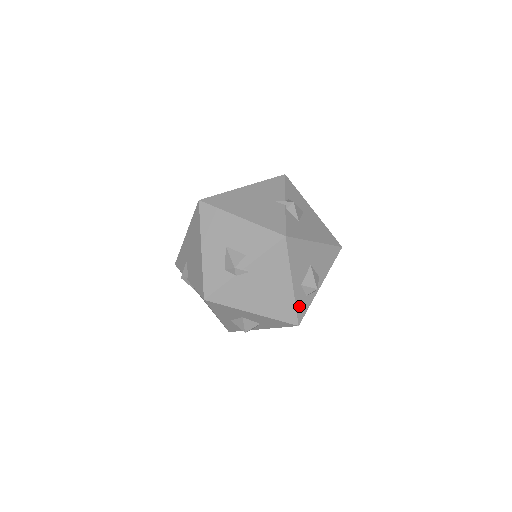
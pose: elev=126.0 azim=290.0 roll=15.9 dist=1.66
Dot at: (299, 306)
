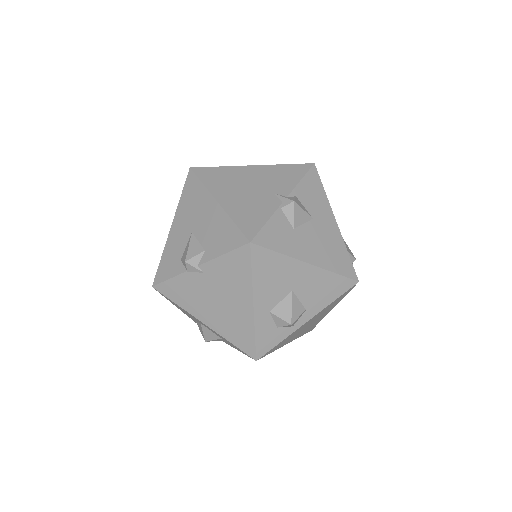
Dot at: (261, 337)
